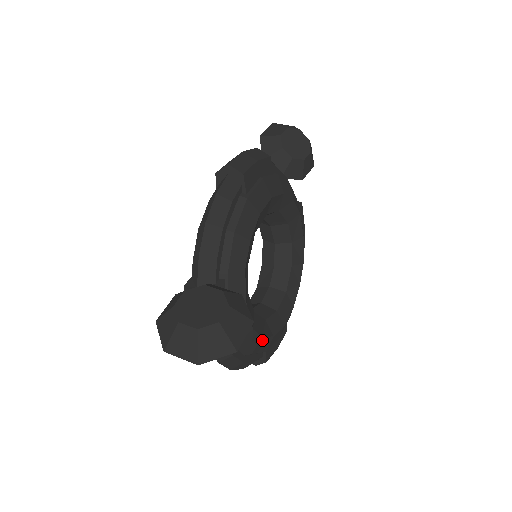
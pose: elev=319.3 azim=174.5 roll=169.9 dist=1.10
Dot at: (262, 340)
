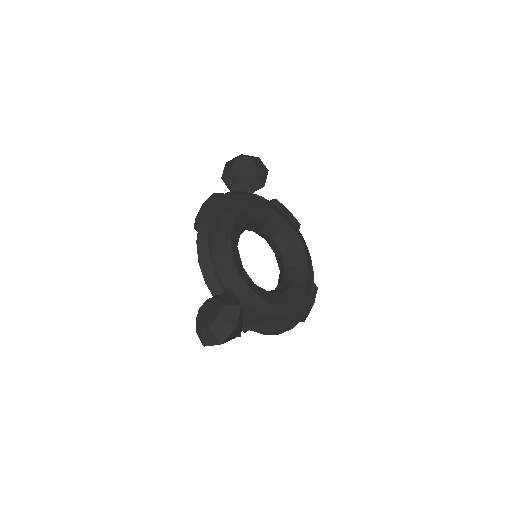
Dot at: (286, 306)
